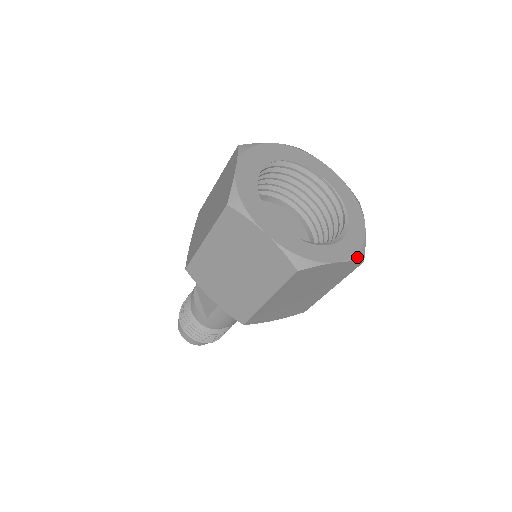
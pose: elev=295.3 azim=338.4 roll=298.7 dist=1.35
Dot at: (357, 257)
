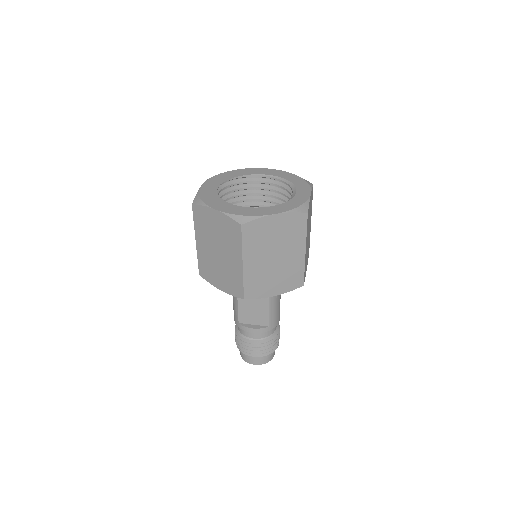
Dot at: (310, 185)
